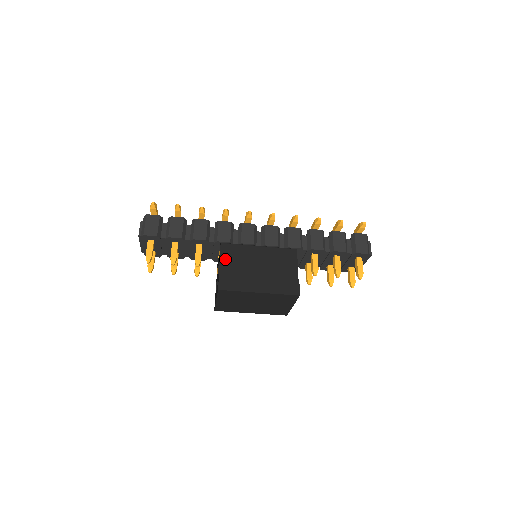
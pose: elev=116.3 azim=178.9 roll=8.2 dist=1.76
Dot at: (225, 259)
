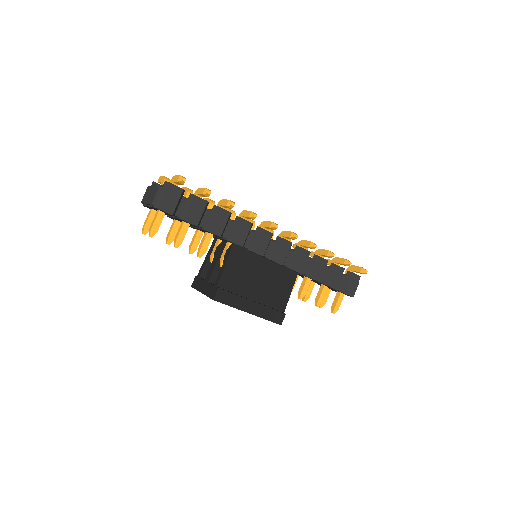
Dot at: (231, 265)
